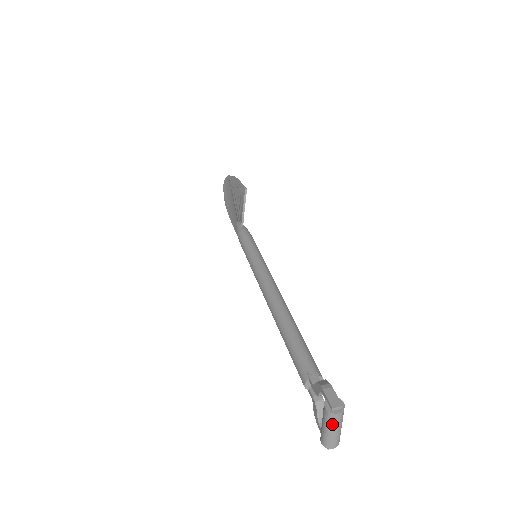
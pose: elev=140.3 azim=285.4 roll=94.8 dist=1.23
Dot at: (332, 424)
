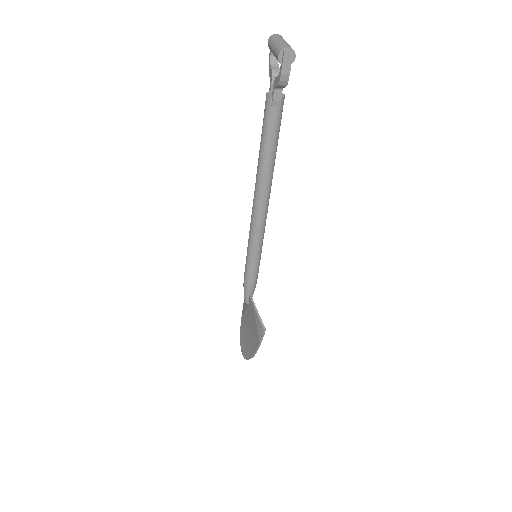
Dot at: (276, 38)
